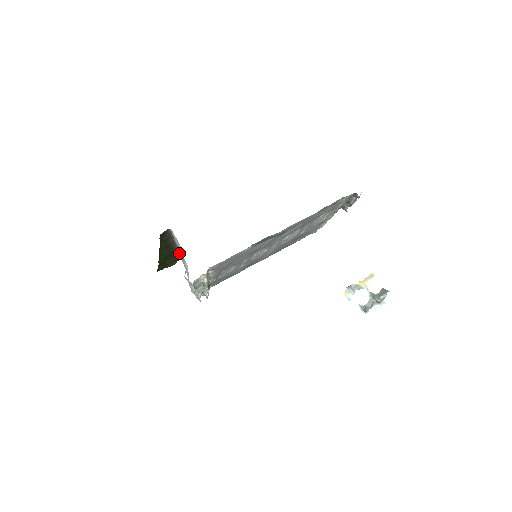
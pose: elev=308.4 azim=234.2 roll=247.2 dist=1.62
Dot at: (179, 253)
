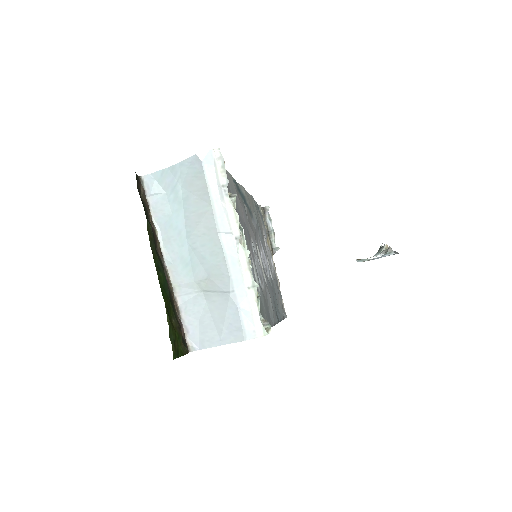
Dot at: (178, 309)
